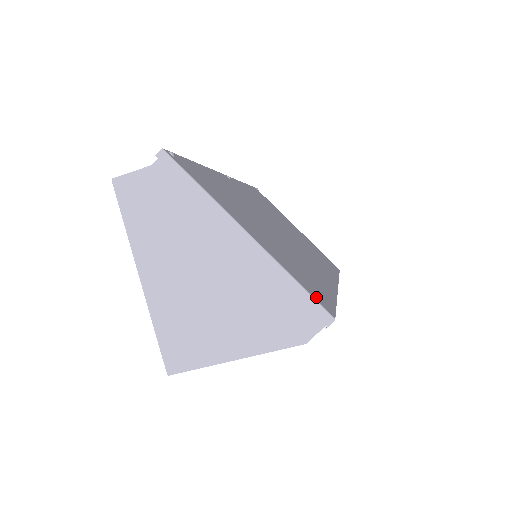
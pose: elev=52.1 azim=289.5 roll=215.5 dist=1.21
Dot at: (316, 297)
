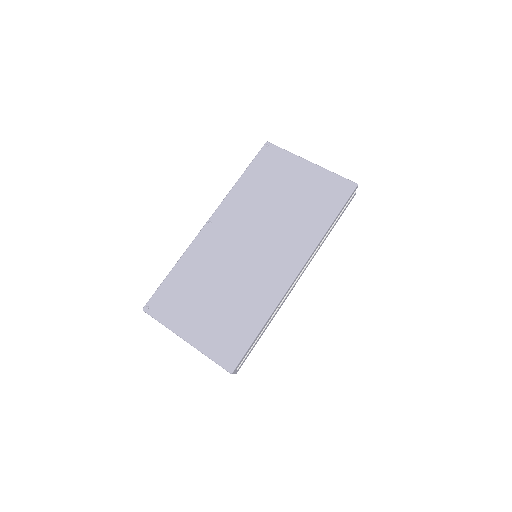
Dot at: (224, 361)
